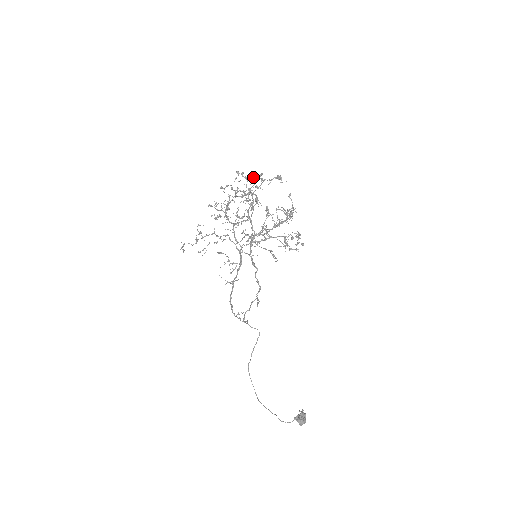
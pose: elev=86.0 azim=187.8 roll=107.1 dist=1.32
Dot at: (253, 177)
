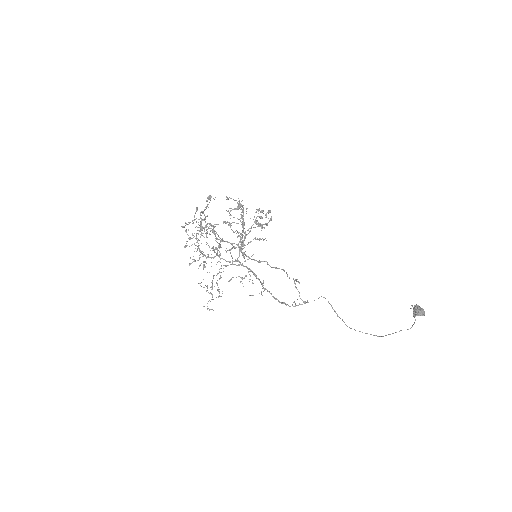
Dot at: (194, 217)
